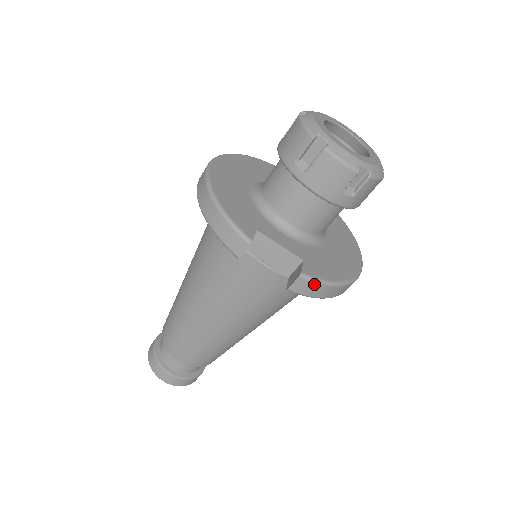
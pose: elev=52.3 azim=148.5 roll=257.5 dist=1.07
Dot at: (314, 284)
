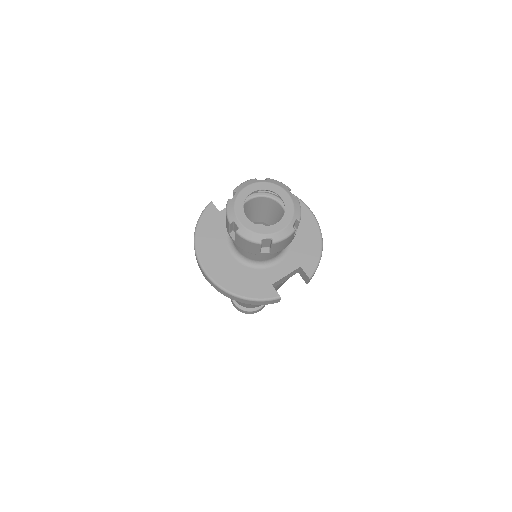
Dot at: occluded
